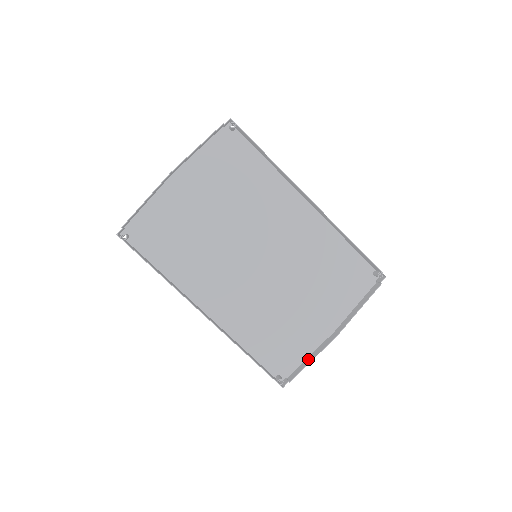
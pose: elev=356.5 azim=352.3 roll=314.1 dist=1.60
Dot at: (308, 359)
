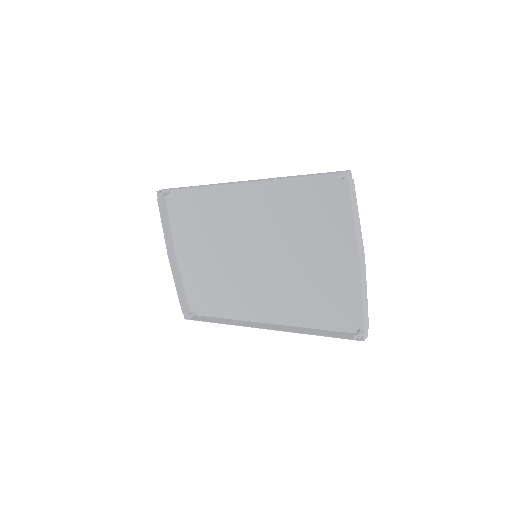
Dot at: (364, 300)
